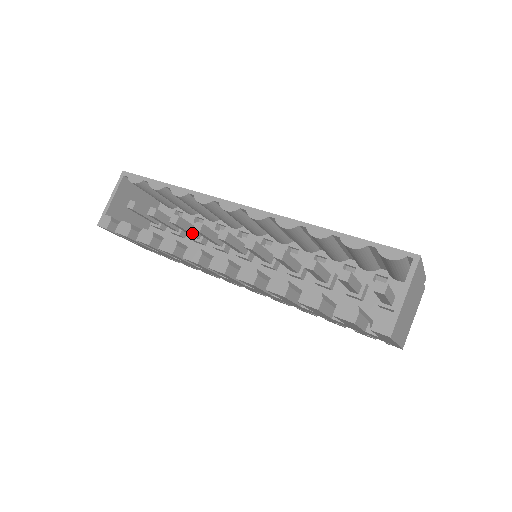
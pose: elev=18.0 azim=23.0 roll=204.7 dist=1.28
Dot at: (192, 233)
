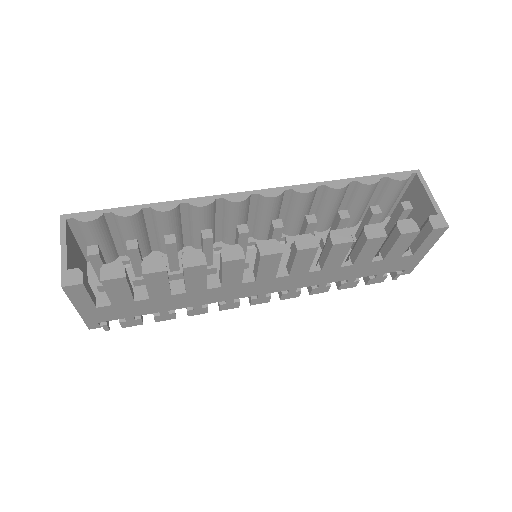
Dot at: (178, 260)
